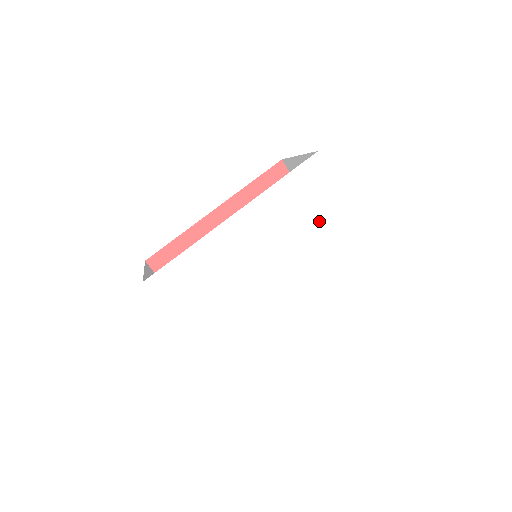
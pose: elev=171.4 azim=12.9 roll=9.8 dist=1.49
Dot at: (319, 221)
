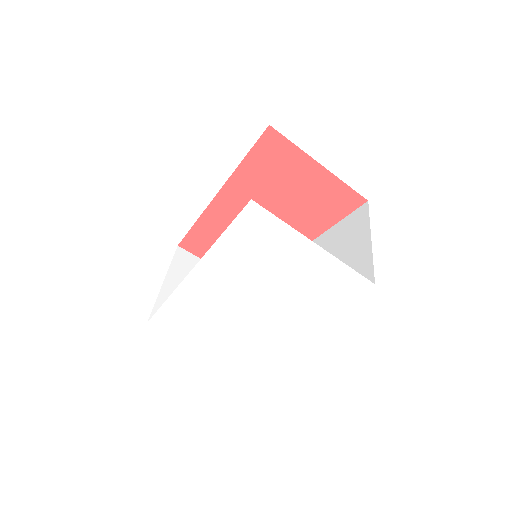
Dot at: (282, 260)
